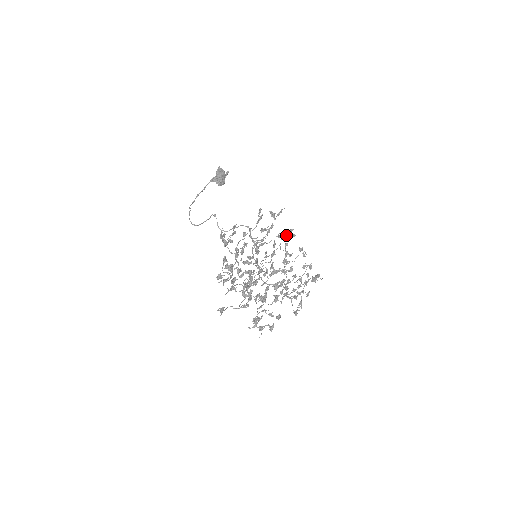
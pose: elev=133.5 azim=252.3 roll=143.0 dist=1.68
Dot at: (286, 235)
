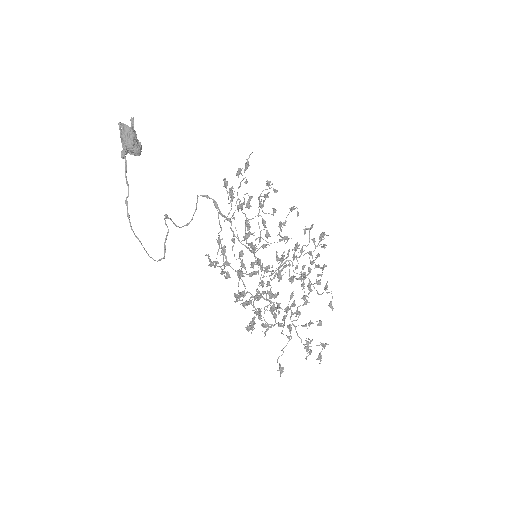
Dot at: (268, 197)
